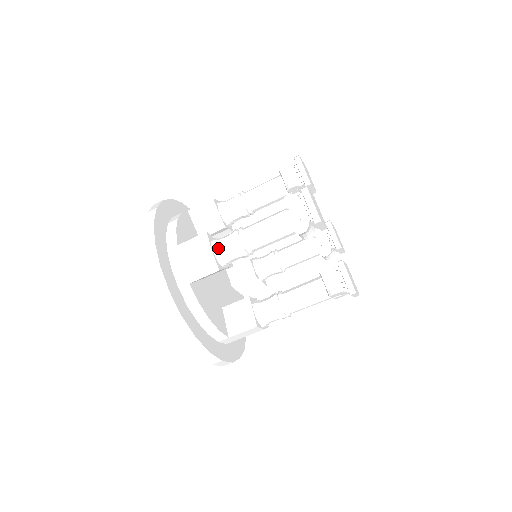
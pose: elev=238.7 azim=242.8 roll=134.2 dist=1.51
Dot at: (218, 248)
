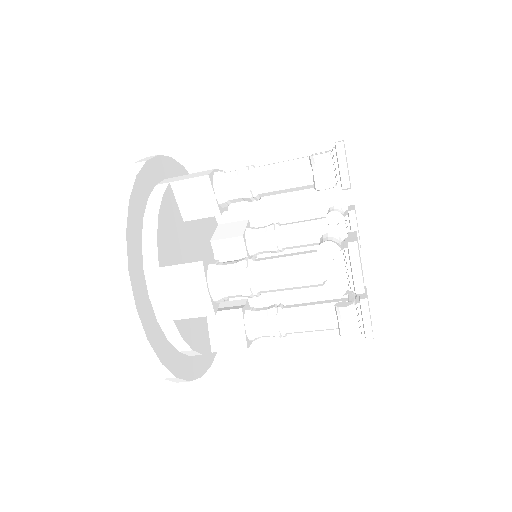
Dot at: (216, 286)
